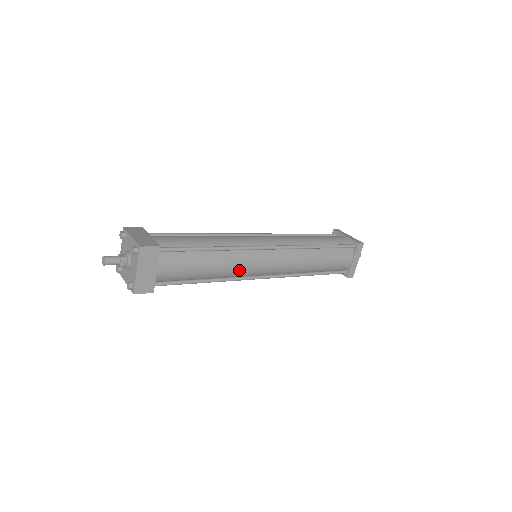
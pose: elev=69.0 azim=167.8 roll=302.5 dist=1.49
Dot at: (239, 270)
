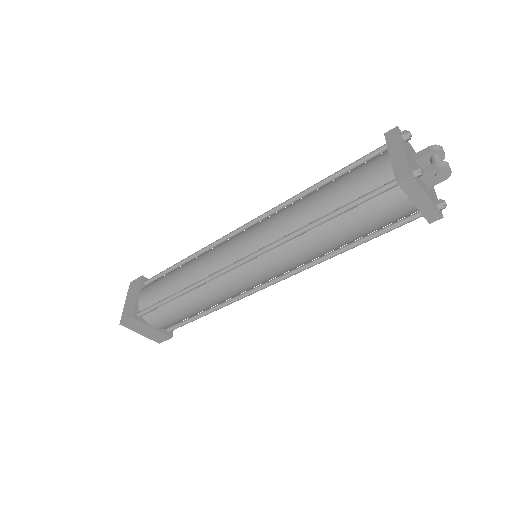
Dot at: (229, 295)
